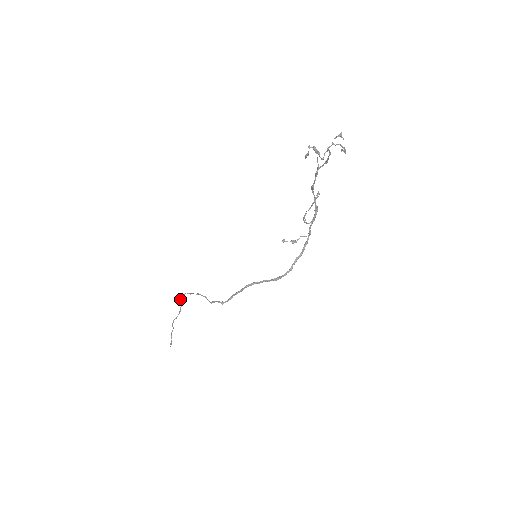
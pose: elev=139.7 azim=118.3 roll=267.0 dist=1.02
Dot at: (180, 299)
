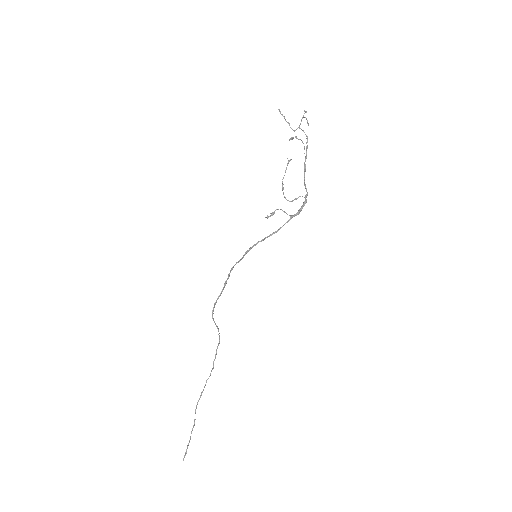
Dot at: (213, 367)
